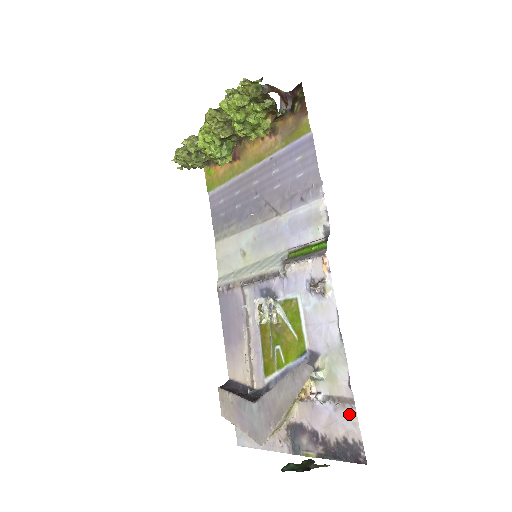
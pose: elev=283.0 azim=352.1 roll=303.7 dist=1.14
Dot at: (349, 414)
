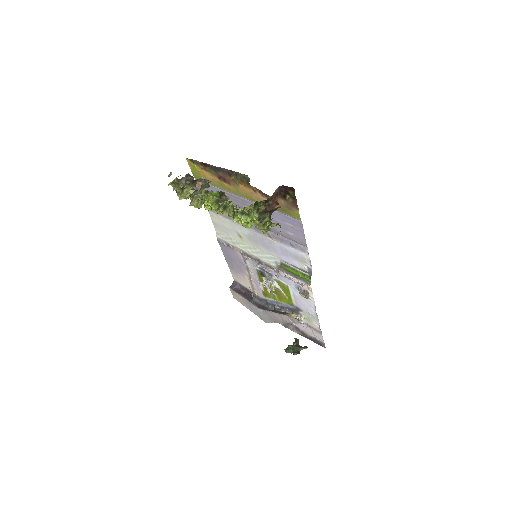
Dot at: (318, 334)
